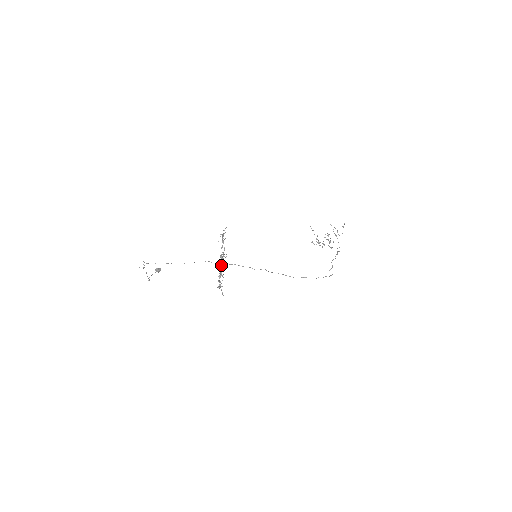
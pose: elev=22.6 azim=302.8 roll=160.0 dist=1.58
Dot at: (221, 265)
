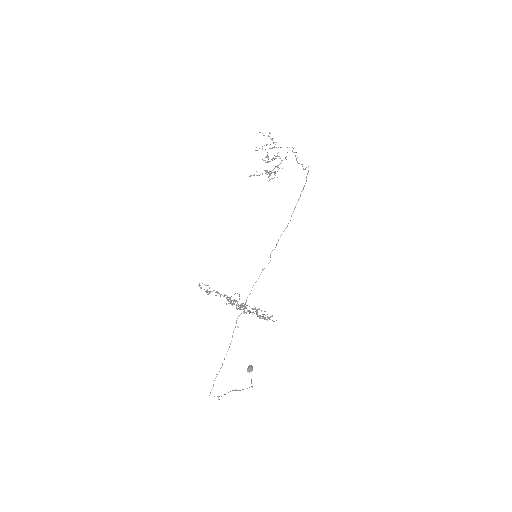
Dot at: occluded
